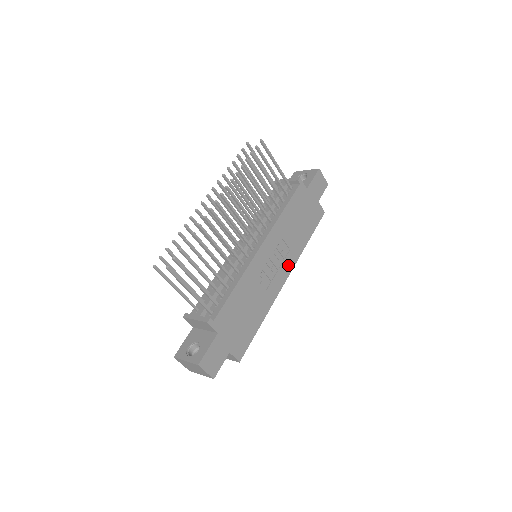
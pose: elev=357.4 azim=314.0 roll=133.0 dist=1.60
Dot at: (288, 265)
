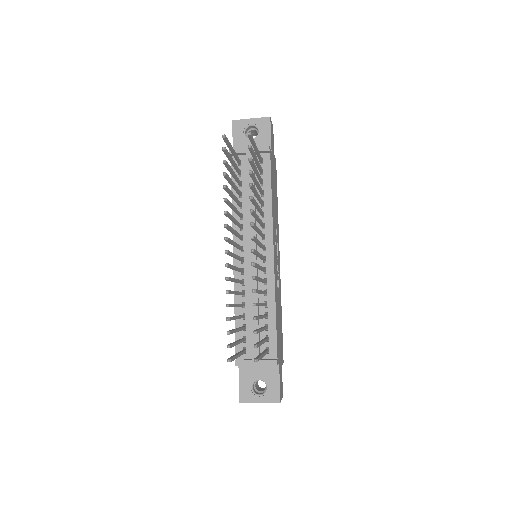
Dot at: (278, 245)
